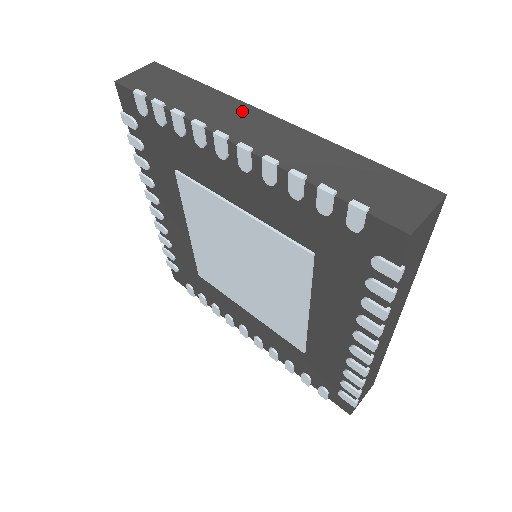
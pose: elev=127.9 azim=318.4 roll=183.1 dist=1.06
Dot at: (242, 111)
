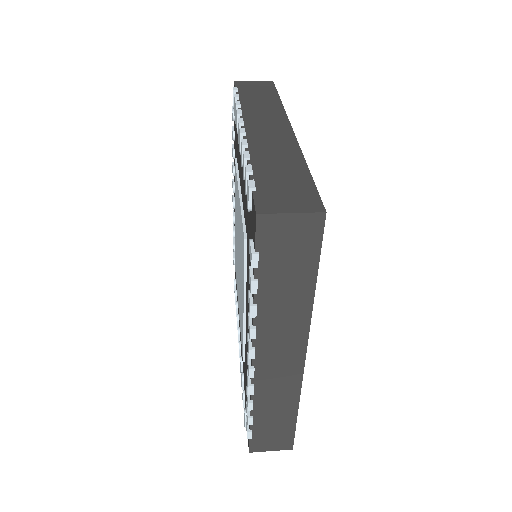
Dot at: (277, 118)
